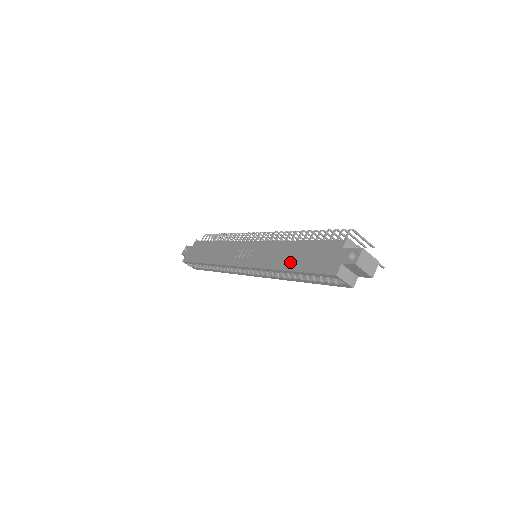
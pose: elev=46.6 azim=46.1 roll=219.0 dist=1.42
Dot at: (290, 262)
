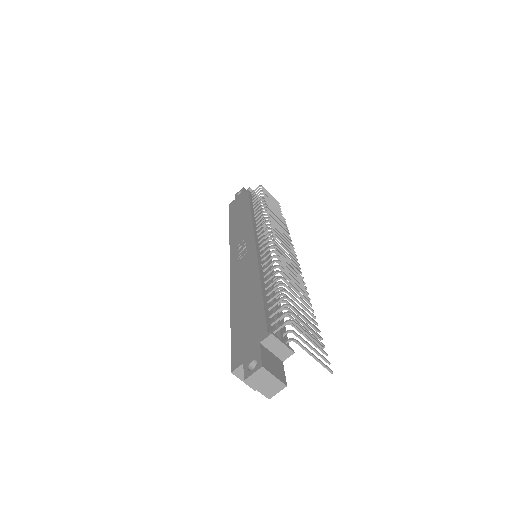
Dot at: (238, 306)
